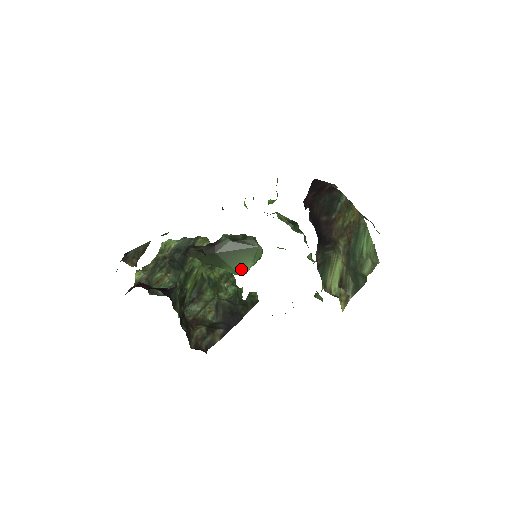
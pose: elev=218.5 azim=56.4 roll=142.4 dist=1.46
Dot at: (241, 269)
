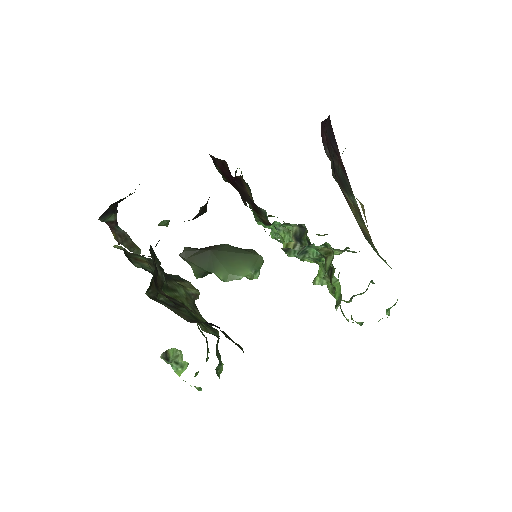
Dot at: (235, 273)
